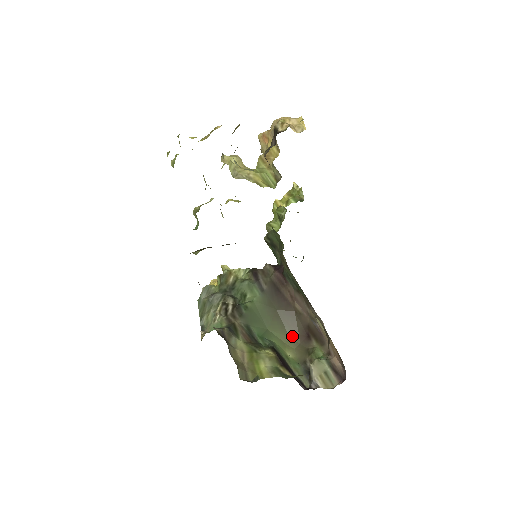
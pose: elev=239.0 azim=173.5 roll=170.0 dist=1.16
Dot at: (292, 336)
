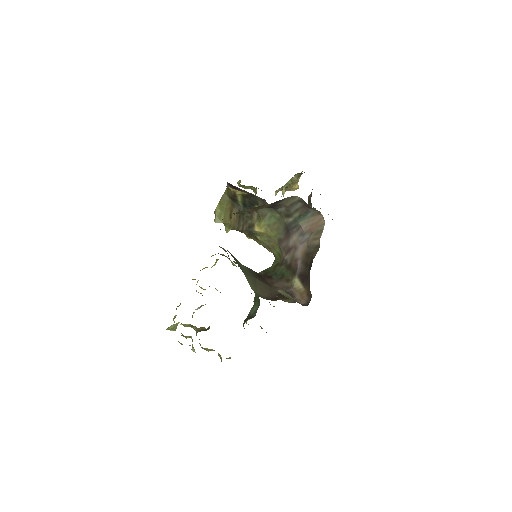
Dot at: (260, 294)
